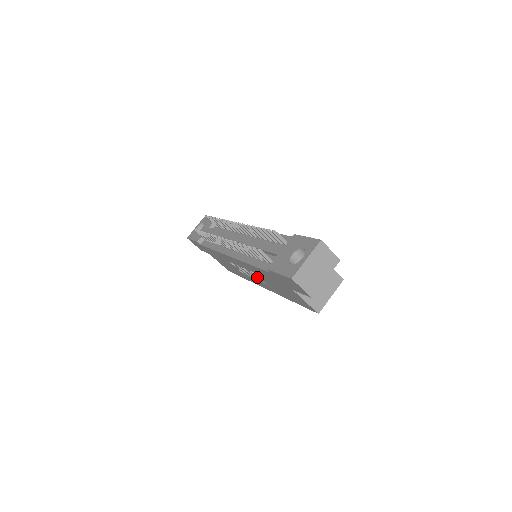
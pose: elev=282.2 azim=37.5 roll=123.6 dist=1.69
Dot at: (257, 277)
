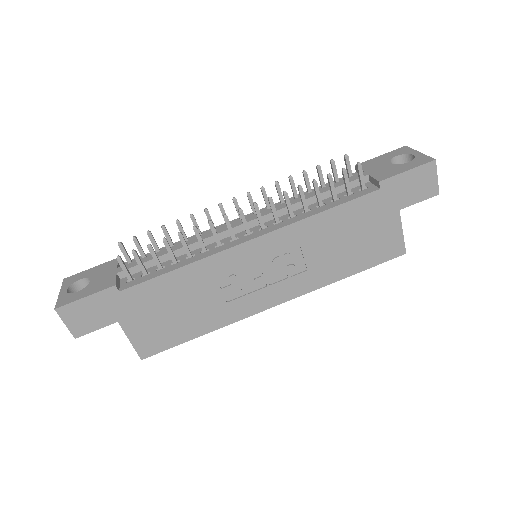
Dot at: (292, 264)
